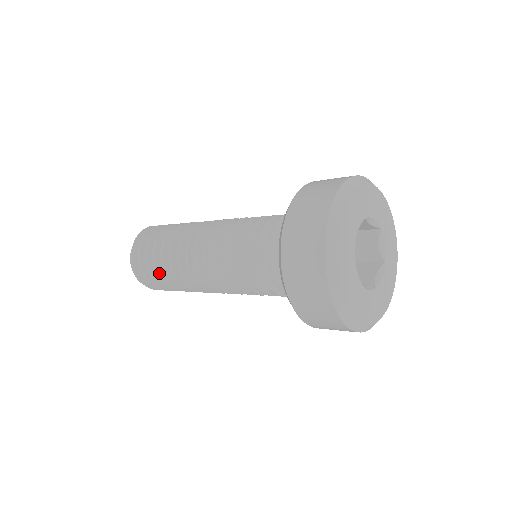
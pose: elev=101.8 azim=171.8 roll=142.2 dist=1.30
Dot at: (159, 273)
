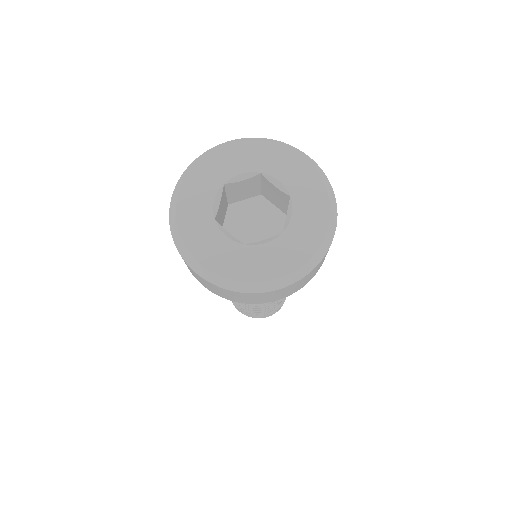
Dot at: occluded
